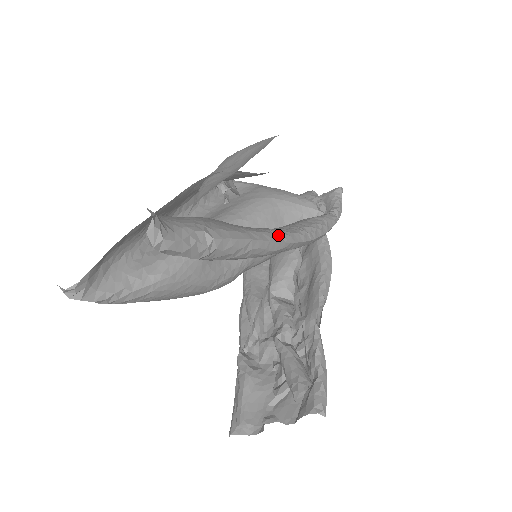
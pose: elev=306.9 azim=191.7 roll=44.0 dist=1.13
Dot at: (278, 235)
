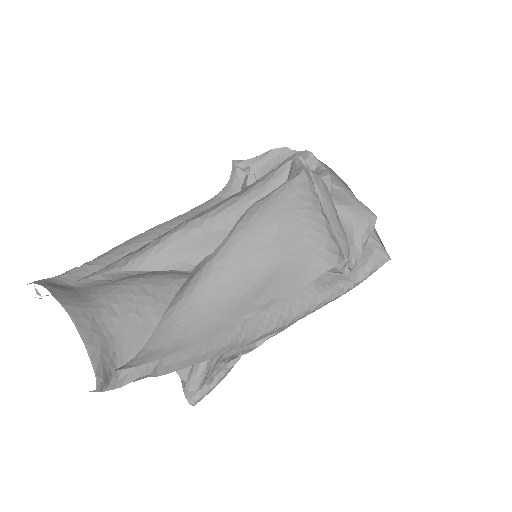
Dot at: (242, 342)
